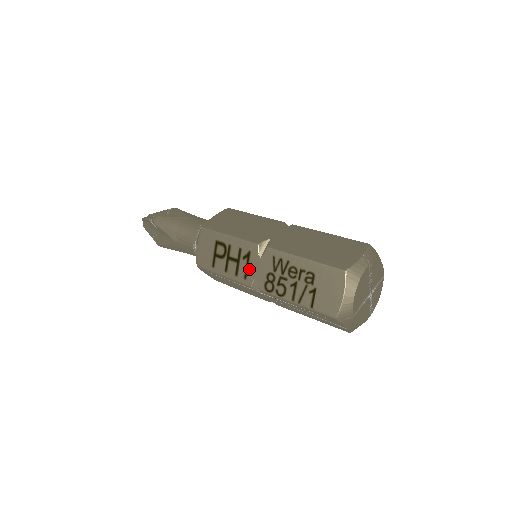
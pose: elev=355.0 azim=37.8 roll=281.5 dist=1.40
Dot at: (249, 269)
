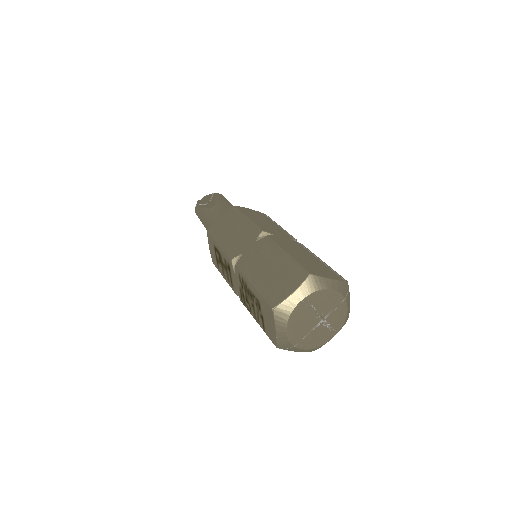
Dot at: (232, 279)
